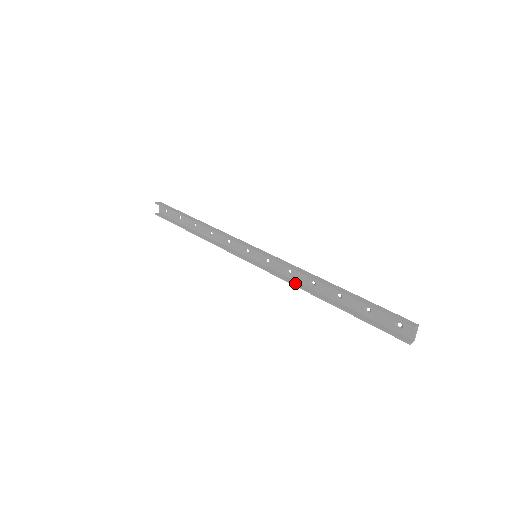
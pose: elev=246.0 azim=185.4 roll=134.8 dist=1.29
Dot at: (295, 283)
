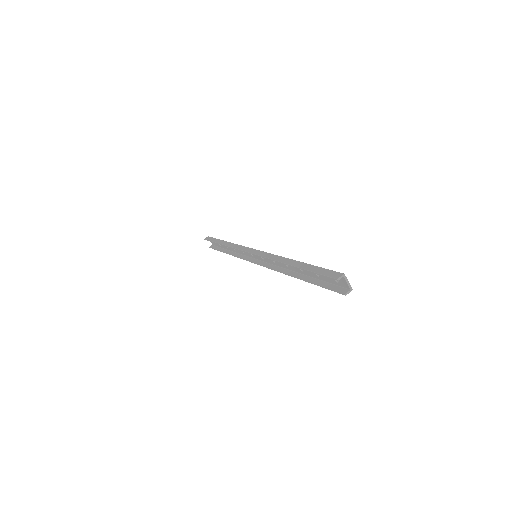
Dot at: (278, 269)
